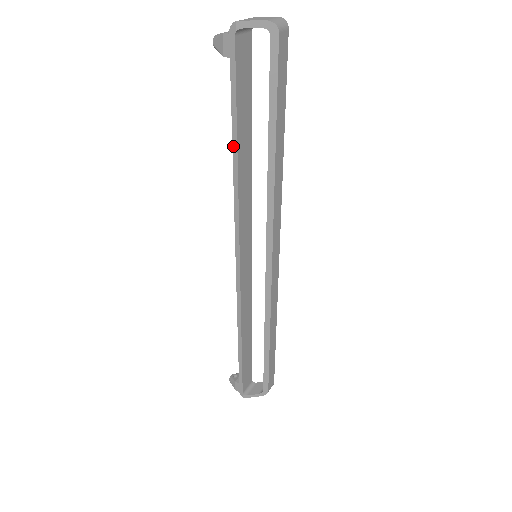
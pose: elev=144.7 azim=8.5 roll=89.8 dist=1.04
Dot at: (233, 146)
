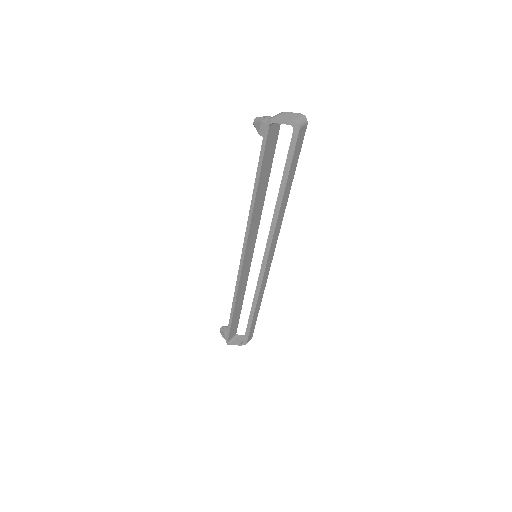
Dot at: (254, 189)
